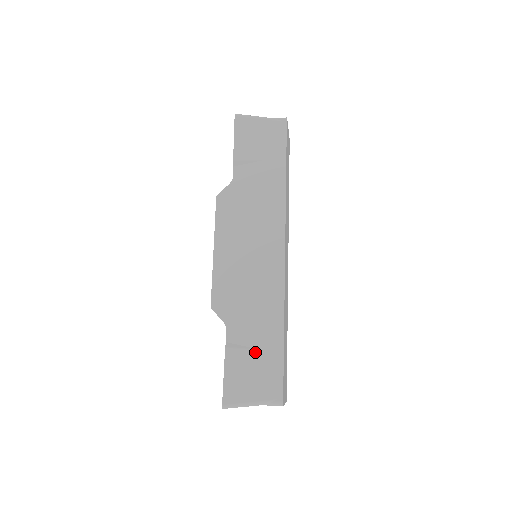
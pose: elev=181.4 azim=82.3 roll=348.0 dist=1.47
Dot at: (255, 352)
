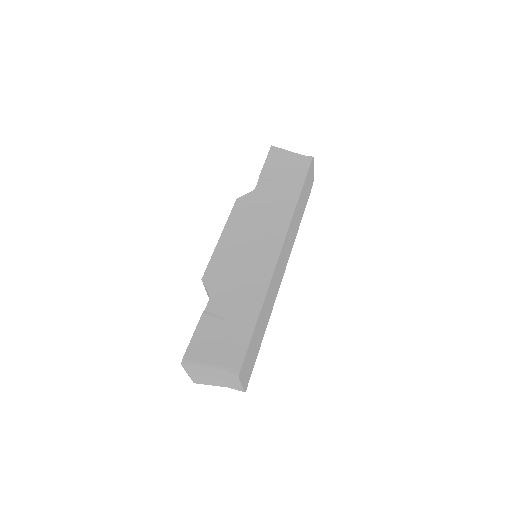
Dot at: (228, 324)
